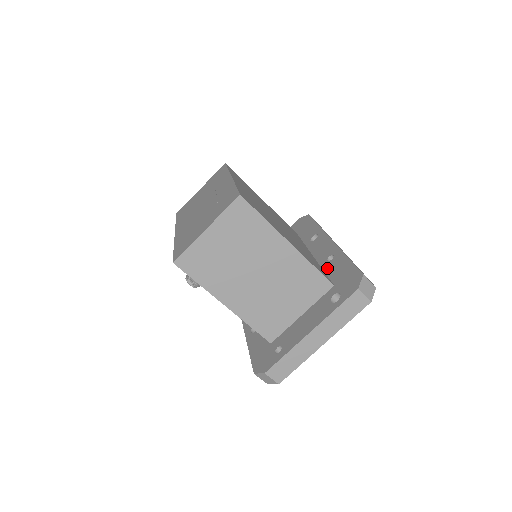
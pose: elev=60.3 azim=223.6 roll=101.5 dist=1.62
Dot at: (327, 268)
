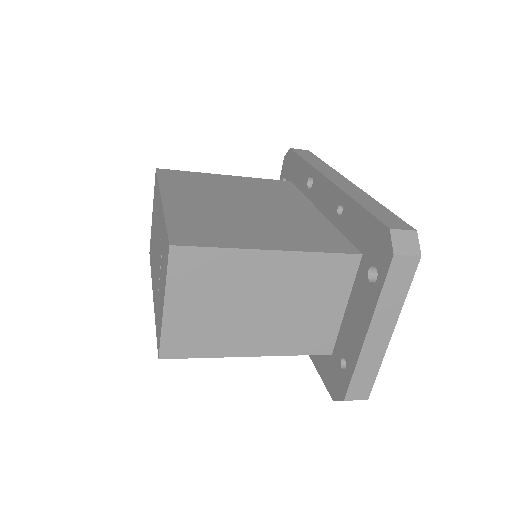
Dot at: (343, 228)
